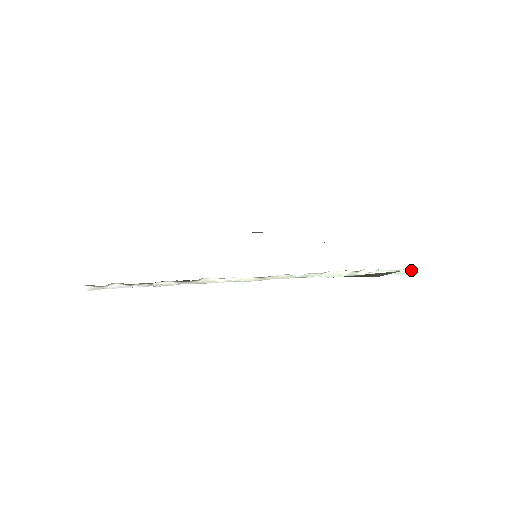
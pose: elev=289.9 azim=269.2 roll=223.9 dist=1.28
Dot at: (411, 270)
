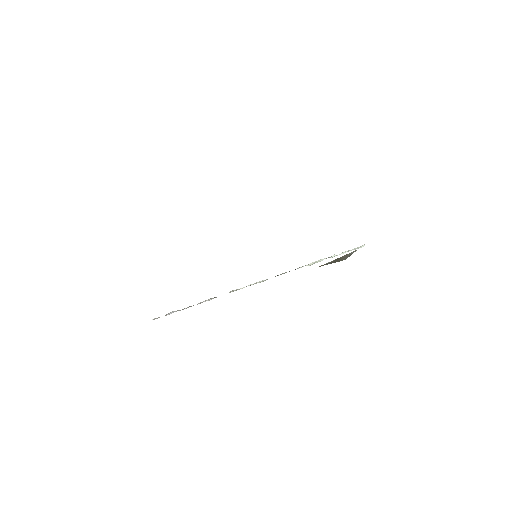
Dot at: (363, 246)
